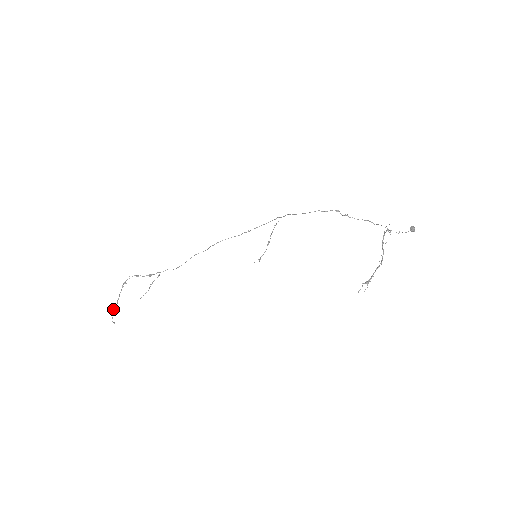
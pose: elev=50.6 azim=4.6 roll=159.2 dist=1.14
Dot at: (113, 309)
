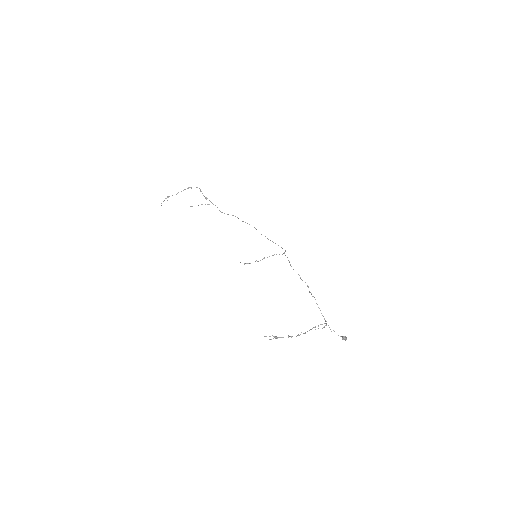
Dot at: occluded
